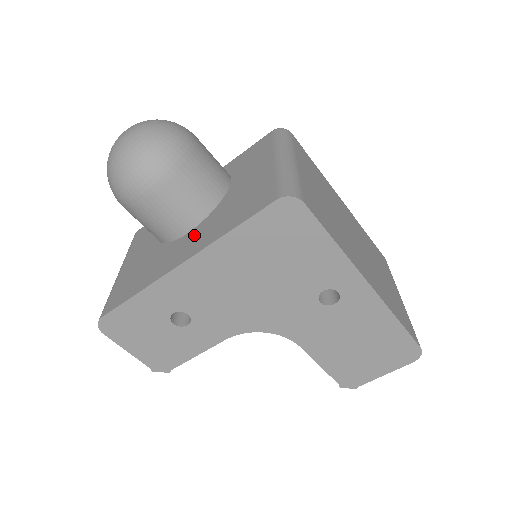
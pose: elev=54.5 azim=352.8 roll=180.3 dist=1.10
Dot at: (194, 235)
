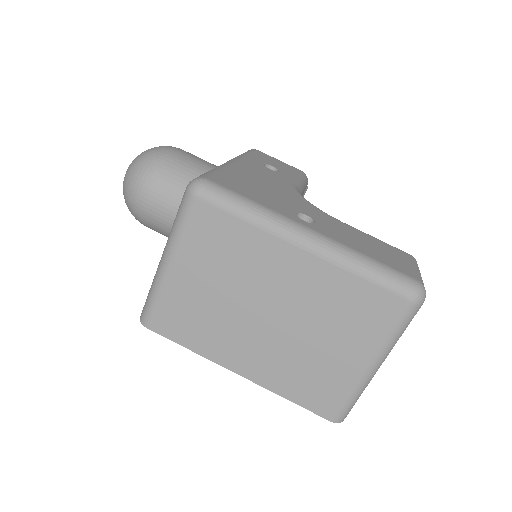
Dot at: occluded
